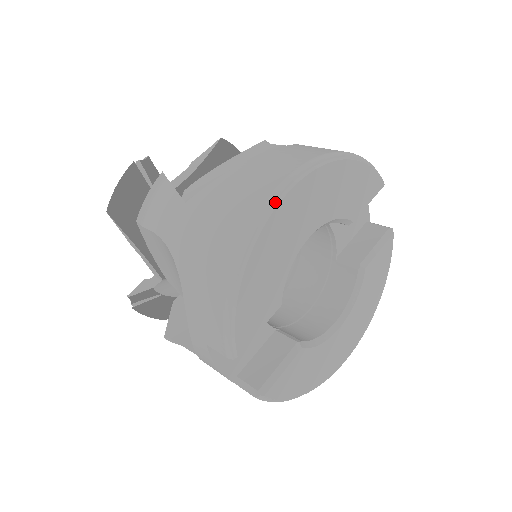
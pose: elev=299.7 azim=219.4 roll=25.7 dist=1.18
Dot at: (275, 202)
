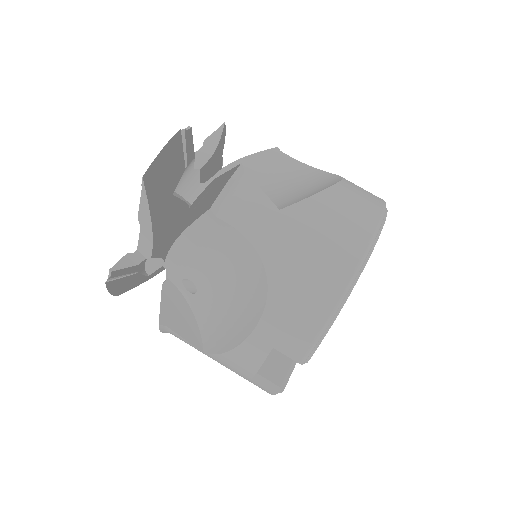
Dot at: (375, 240)
